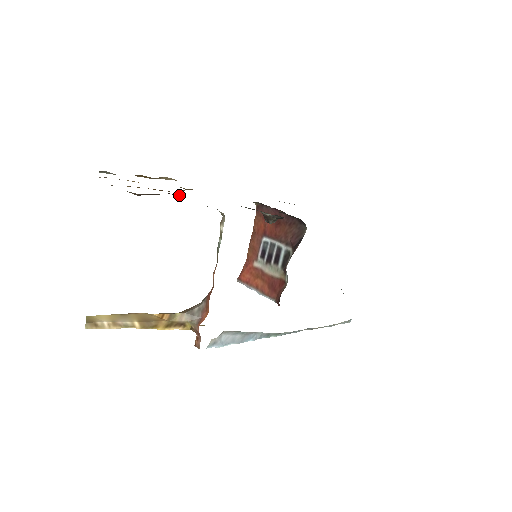
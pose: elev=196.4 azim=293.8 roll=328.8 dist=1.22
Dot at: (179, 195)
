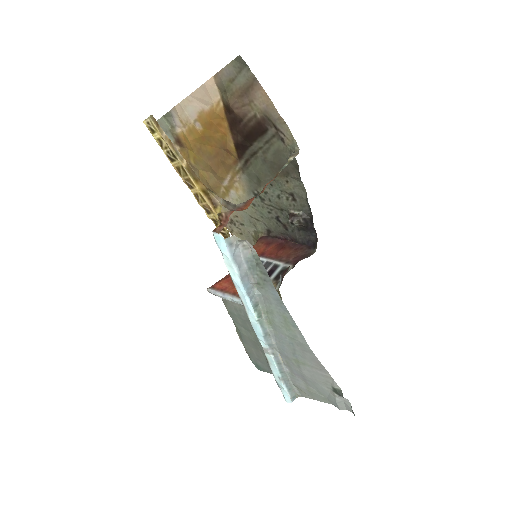
Dot at: (246, 143)
